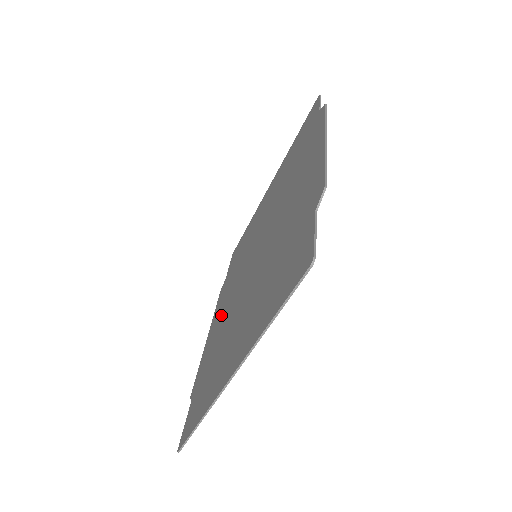
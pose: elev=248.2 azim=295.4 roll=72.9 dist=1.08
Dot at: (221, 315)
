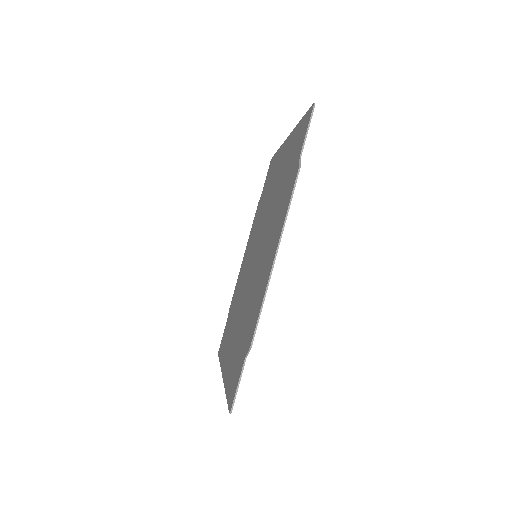
Dot at: (246, 260)
